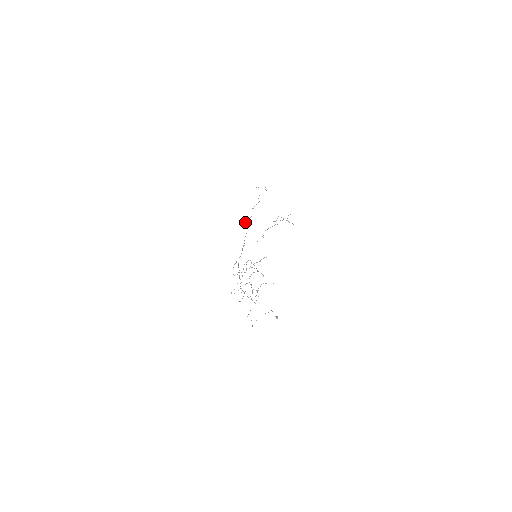
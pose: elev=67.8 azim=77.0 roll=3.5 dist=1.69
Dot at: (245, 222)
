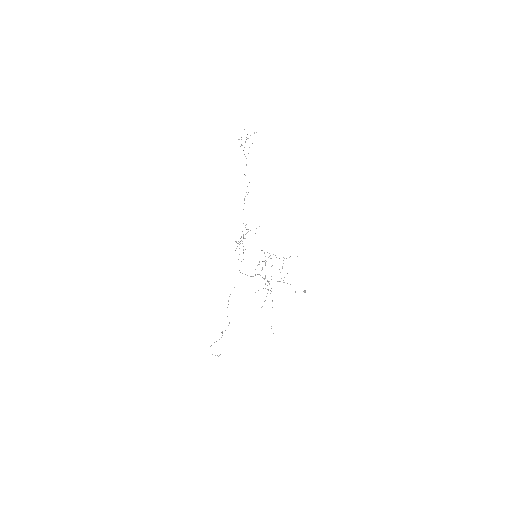
Dot at: occluded
